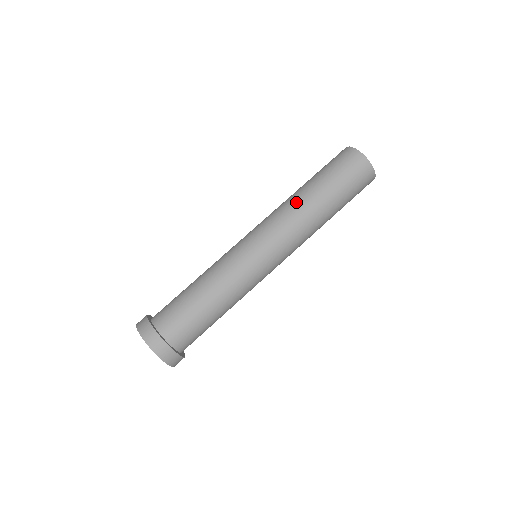
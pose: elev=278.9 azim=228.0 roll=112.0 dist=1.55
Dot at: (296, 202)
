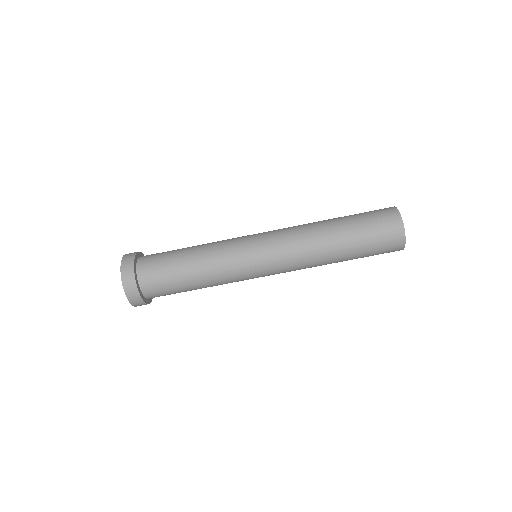
Dot at: (321, 260)
